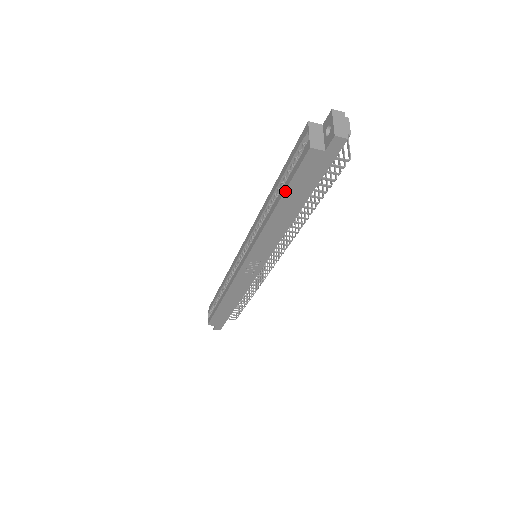
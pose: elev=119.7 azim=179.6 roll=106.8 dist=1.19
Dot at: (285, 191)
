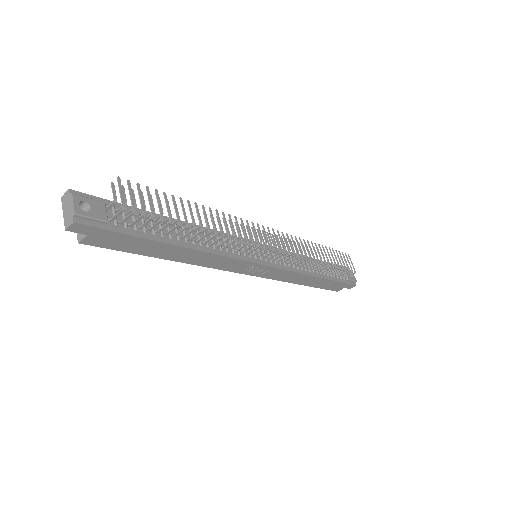
Dot at: occluded
